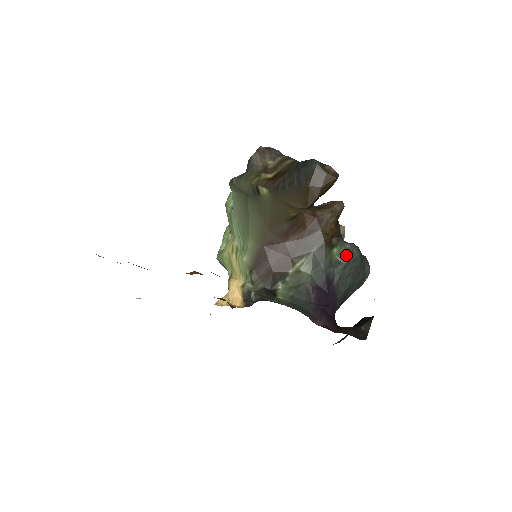
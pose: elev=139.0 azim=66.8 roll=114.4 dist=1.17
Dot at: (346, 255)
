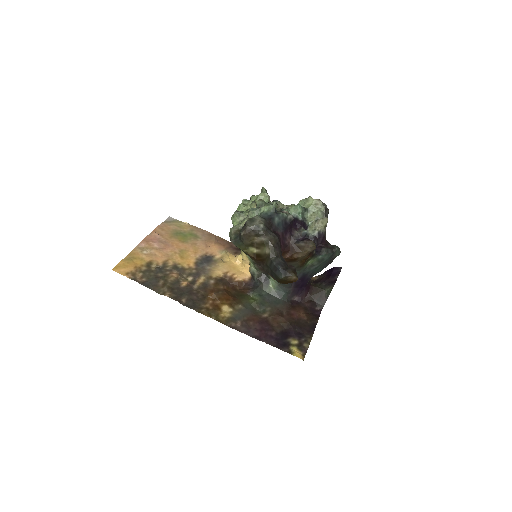
Dot at: (318, 262)
